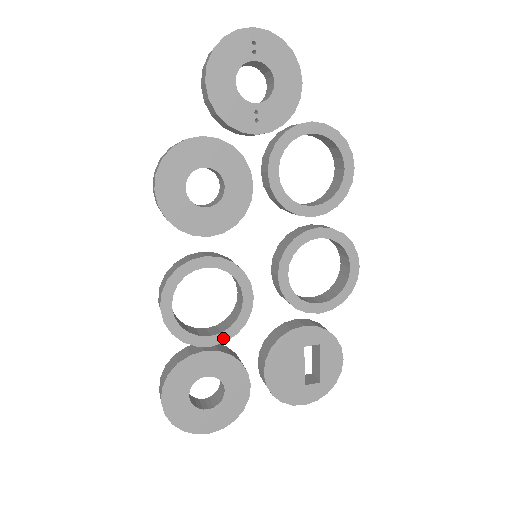
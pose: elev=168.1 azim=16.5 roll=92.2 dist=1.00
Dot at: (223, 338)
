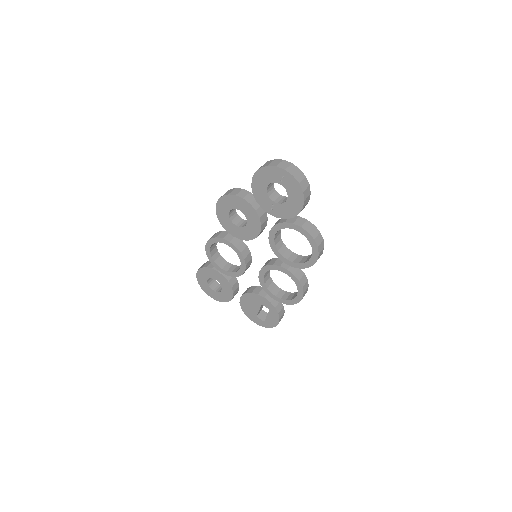
Dot at: (227, 274)
